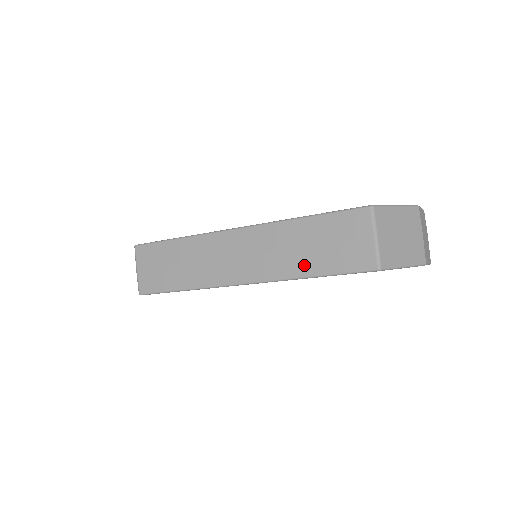
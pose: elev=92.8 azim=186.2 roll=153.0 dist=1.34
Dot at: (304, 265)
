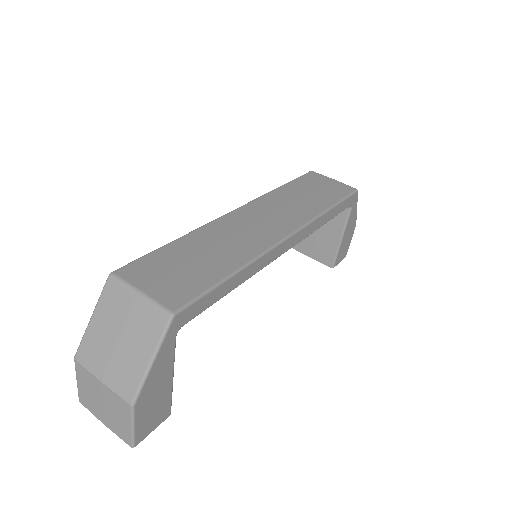
Dot at: (317, 204)
